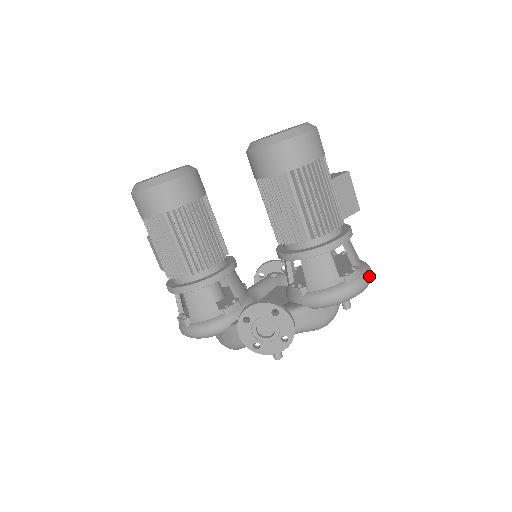
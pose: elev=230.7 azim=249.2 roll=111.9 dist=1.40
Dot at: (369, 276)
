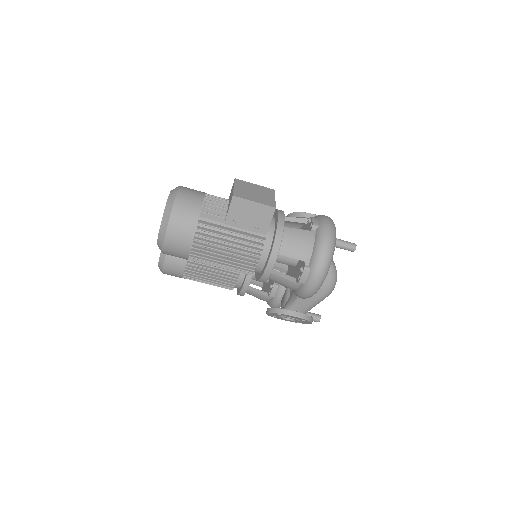
Dot at: (320, 265)
